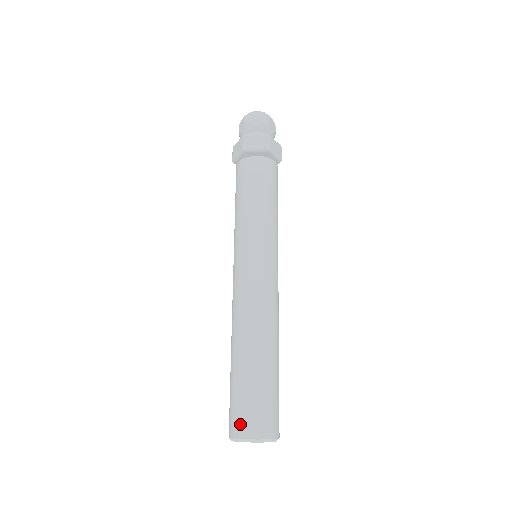
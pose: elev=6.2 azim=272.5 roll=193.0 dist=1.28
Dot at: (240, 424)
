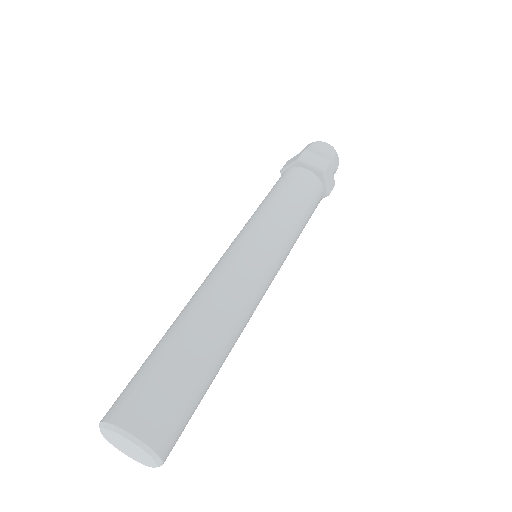
Dot at: occluded
